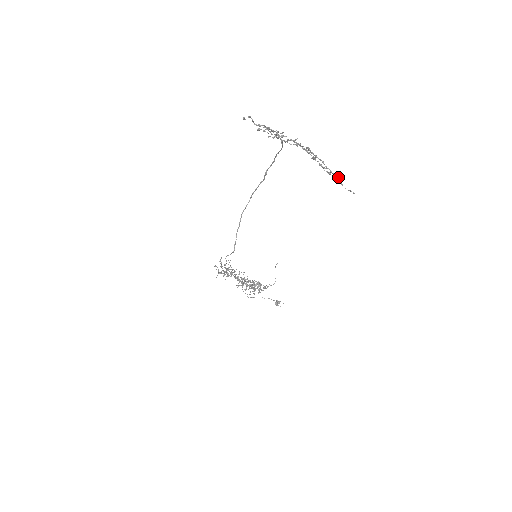
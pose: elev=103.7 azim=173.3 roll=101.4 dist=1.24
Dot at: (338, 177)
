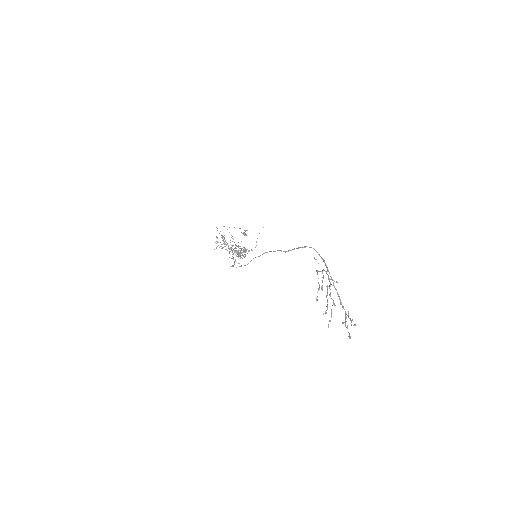
Dot at: (352, 320)
